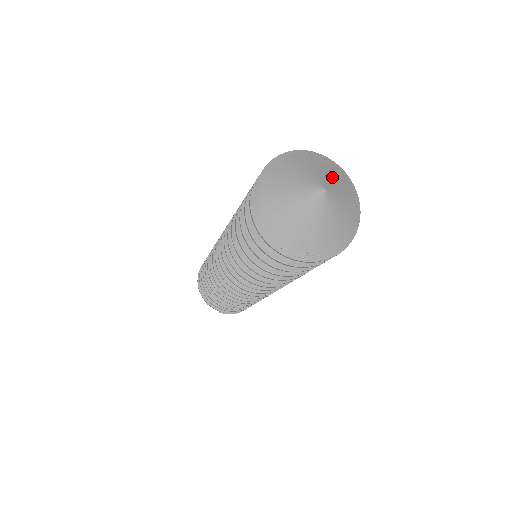
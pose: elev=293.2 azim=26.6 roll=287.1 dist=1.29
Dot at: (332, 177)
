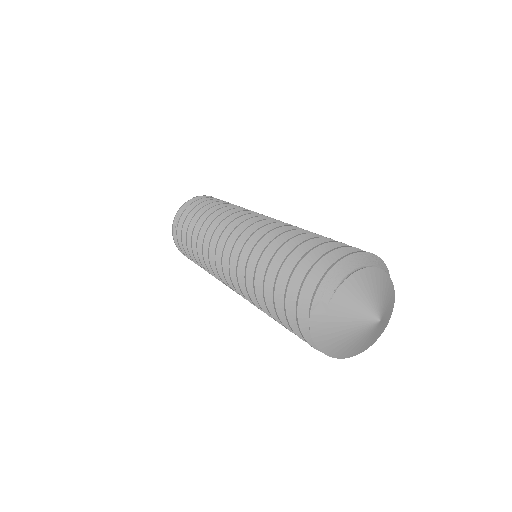
Dot at: (363, 294)
